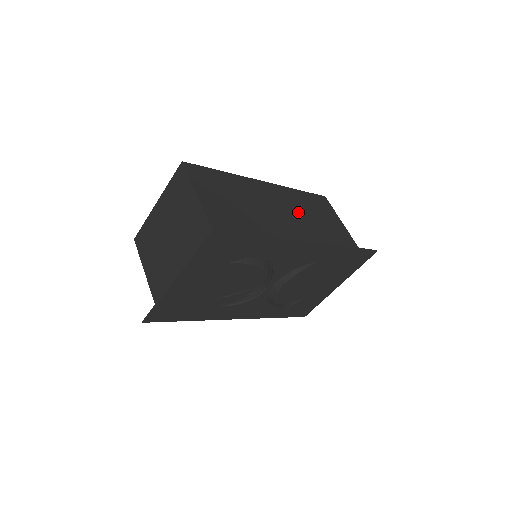
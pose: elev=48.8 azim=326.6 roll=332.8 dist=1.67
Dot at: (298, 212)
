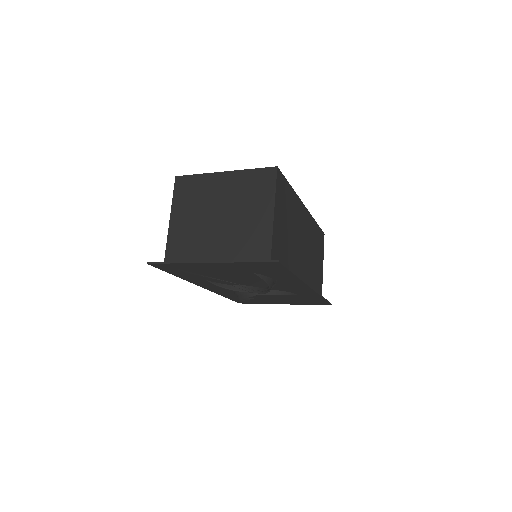
Dot at: (310, 247)
